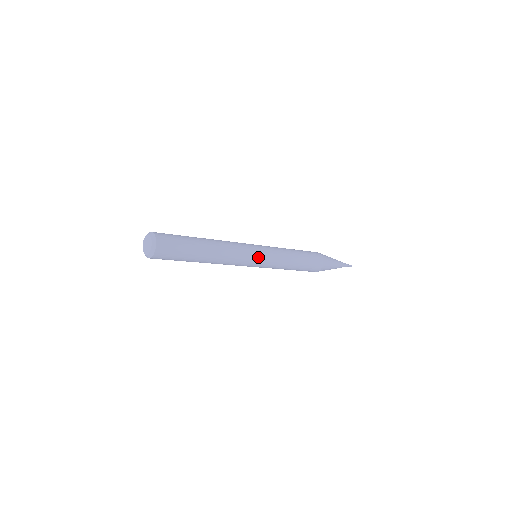
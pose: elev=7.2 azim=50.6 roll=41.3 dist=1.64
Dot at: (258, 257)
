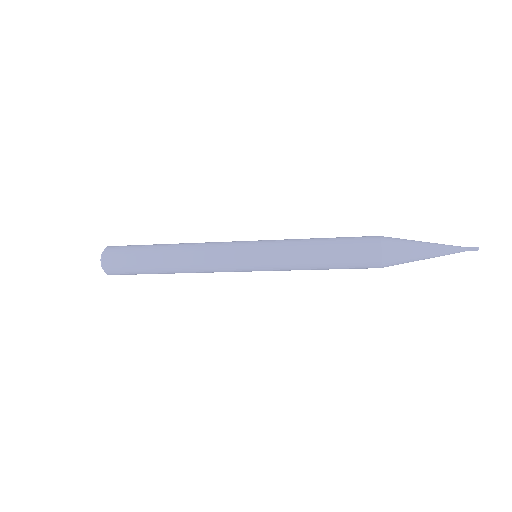
Dot at: (245, 261)
